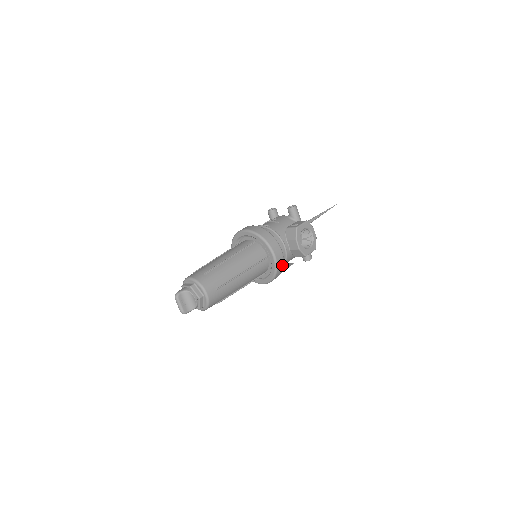
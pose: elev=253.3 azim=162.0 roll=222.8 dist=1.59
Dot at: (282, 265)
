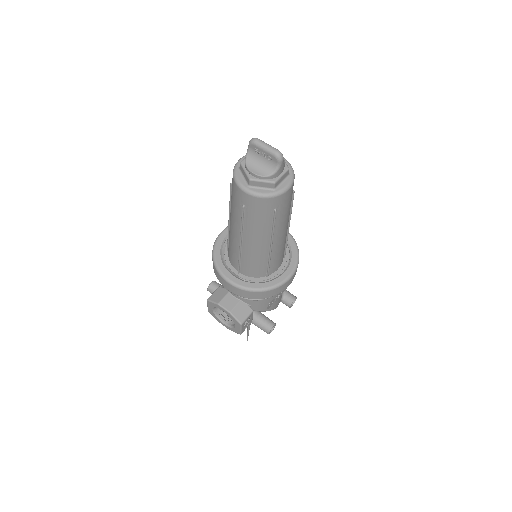
Dot at: occluded
